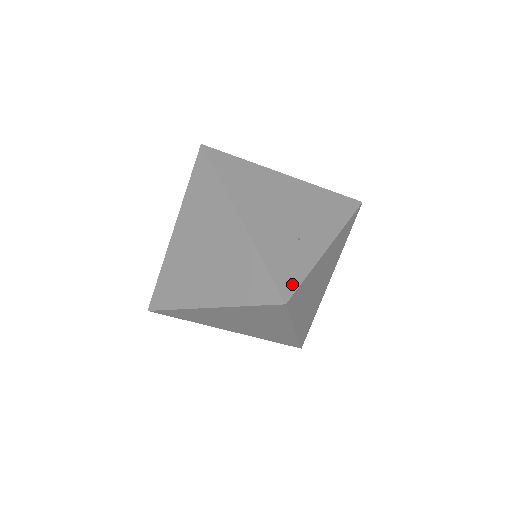
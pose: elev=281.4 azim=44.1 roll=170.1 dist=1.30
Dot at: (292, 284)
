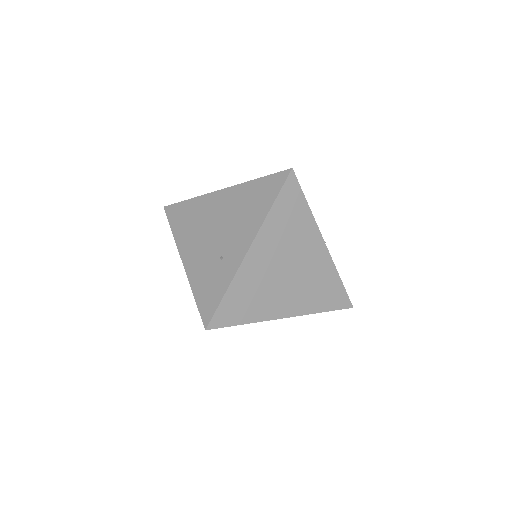
Dot at: (212, 308)
